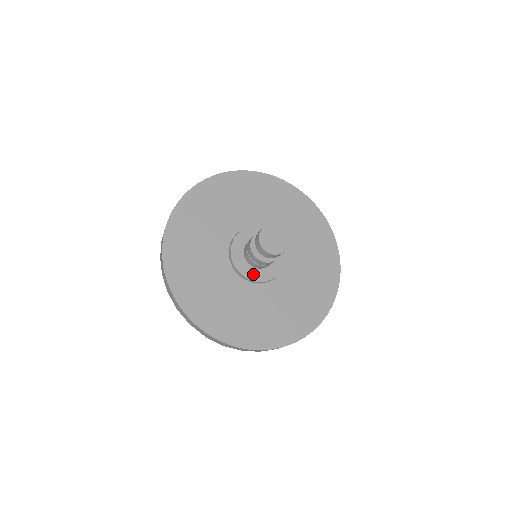
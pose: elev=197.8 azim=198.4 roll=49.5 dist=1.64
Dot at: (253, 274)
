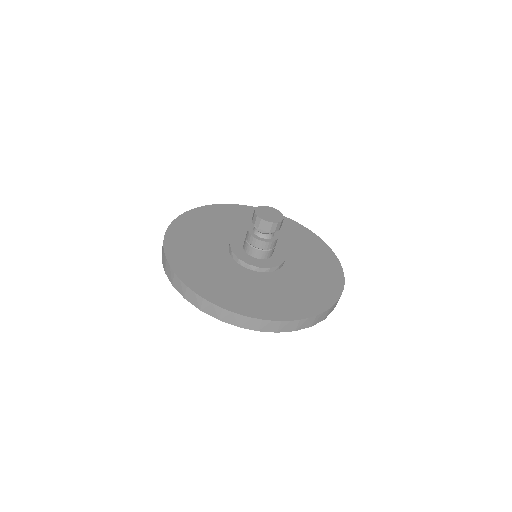
Dot at: (248, 259)
